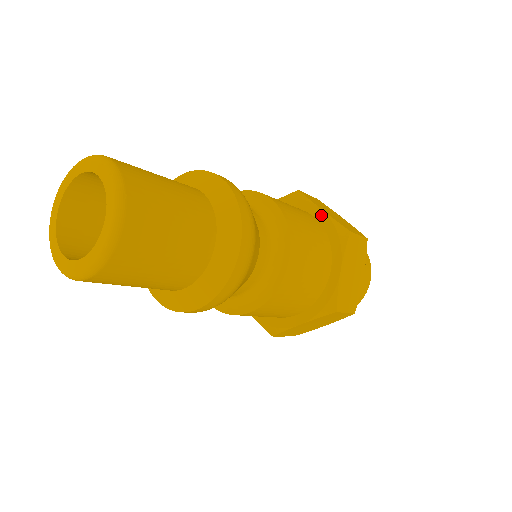
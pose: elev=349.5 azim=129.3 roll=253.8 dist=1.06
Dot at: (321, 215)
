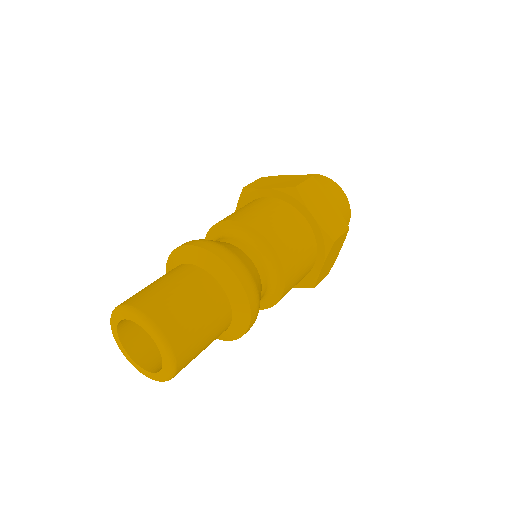
Dot at: (313, 222)
